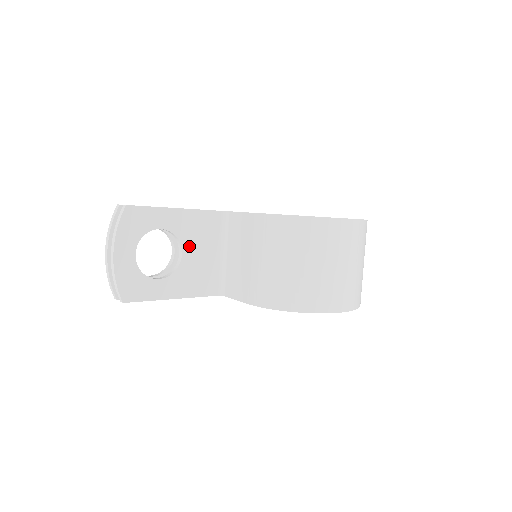
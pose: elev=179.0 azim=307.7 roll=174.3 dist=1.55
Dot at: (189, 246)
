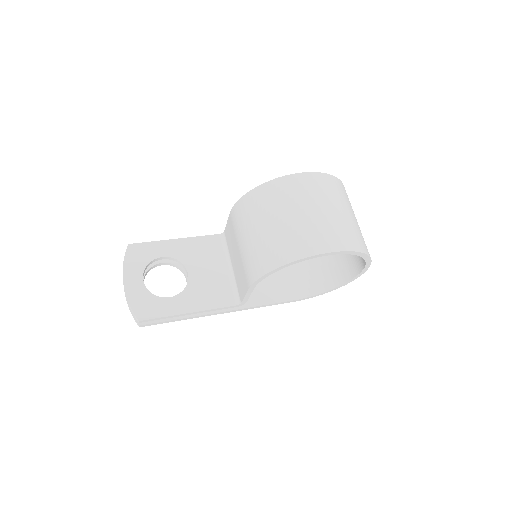
Dot at: (193, 267)
